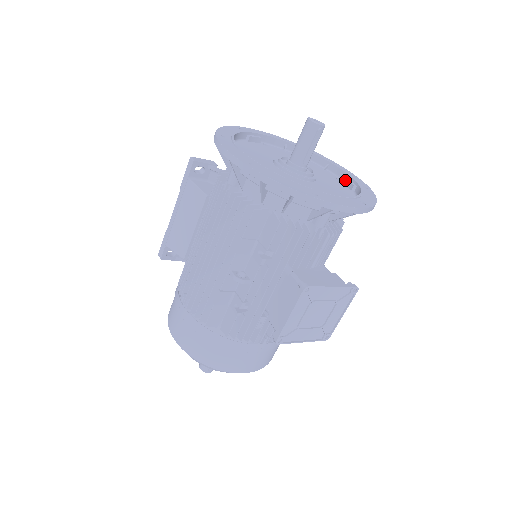
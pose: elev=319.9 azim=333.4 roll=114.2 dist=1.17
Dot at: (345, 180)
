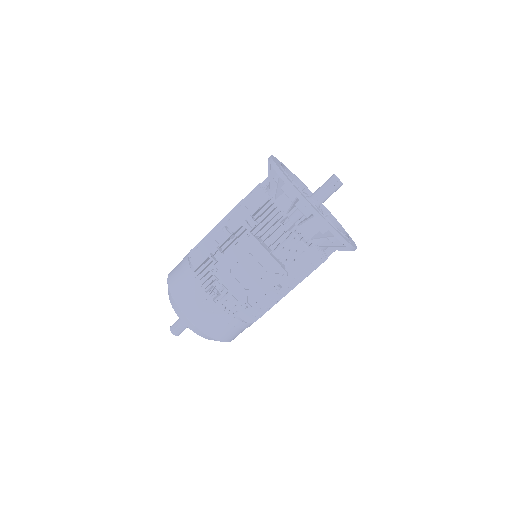
Dot at: occluded
